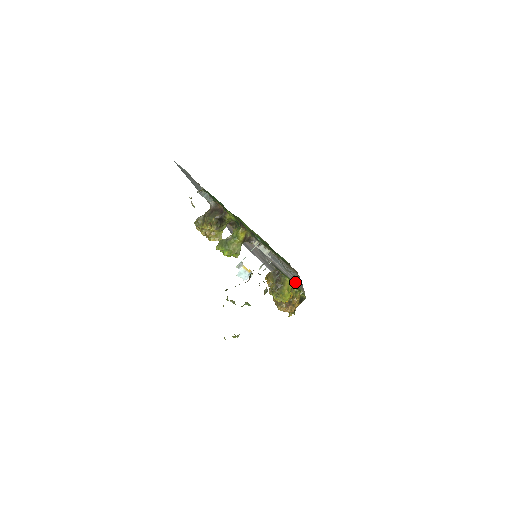
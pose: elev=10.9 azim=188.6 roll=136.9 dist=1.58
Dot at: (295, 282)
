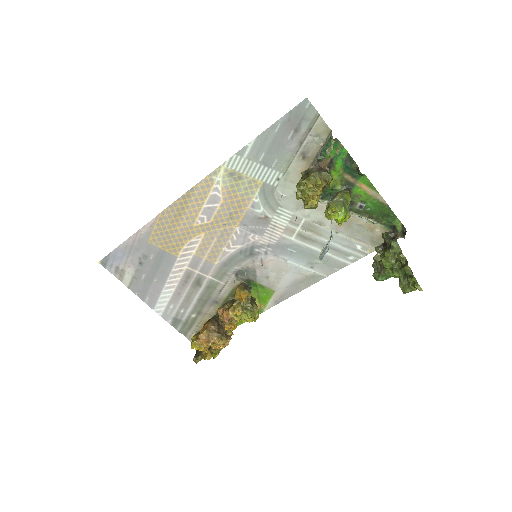
Dot at: (277, 291)
